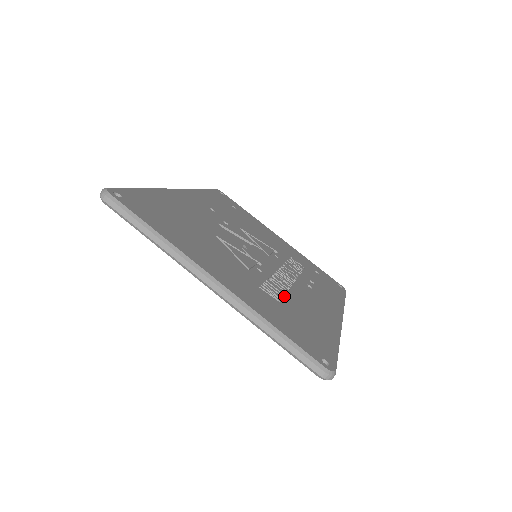
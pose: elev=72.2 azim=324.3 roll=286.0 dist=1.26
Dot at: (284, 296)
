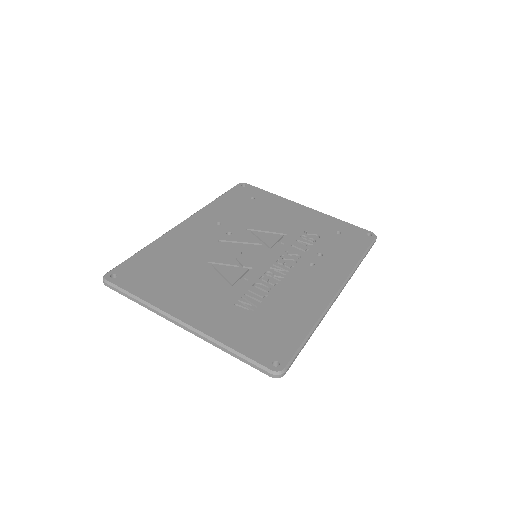
Dot at: (263, 300)
